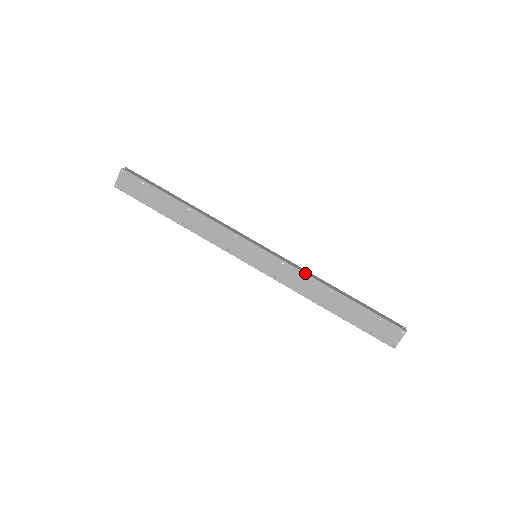
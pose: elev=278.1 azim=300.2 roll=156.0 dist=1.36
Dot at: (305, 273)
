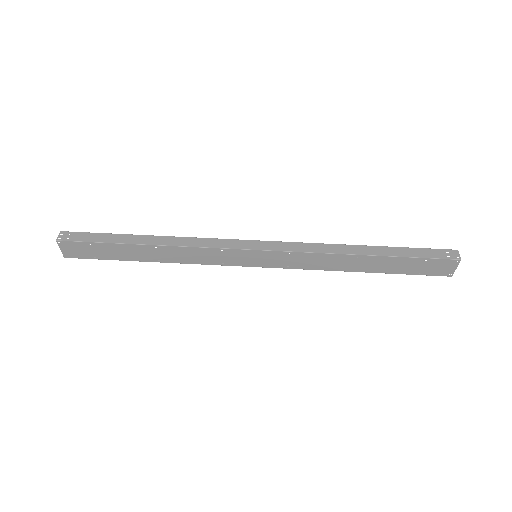
Dot at: (319, 253)
